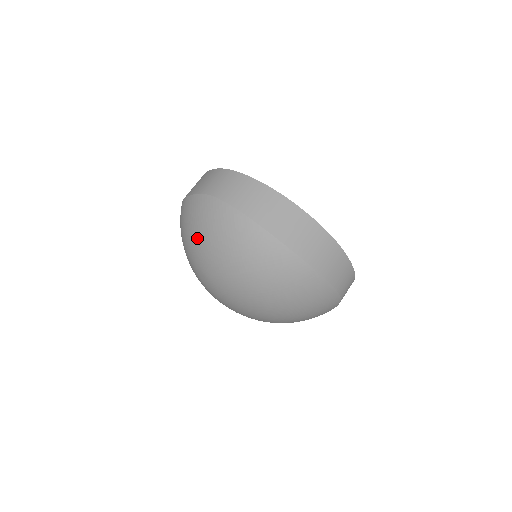
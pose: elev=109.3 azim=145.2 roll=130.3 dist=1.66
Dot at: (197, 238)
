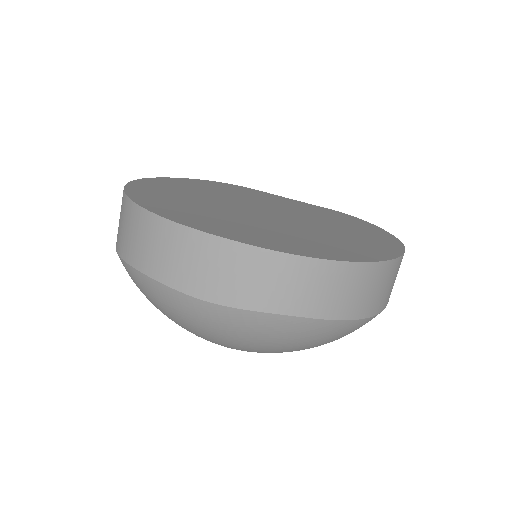
Dot at: (254, 347)
